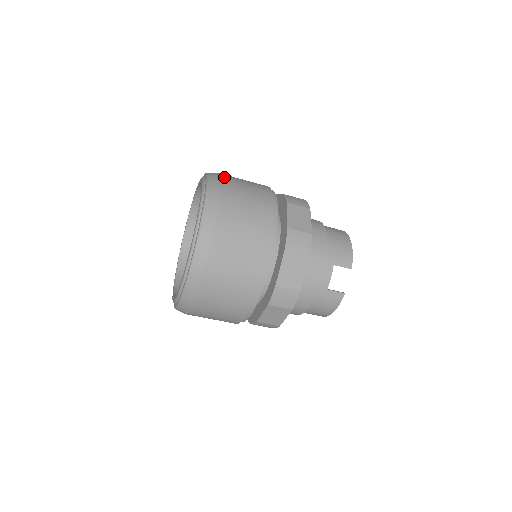
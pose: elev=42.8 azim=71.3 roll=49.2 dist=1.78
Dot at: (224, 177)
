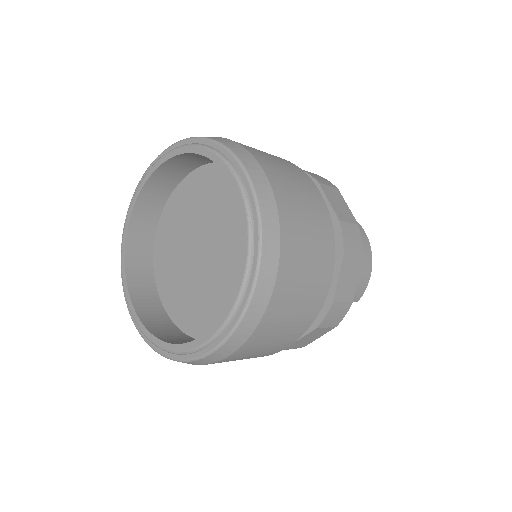
Dot at: (284, 217)
